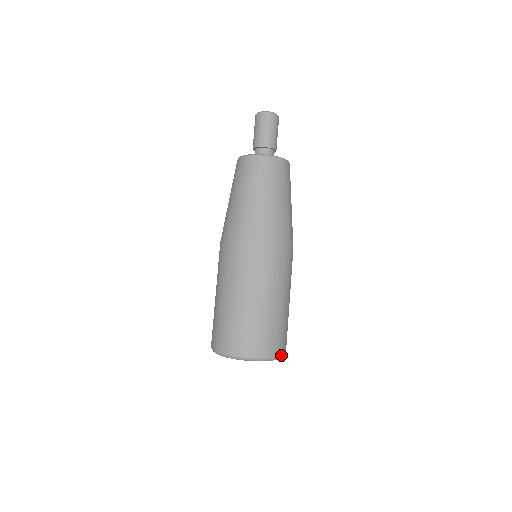
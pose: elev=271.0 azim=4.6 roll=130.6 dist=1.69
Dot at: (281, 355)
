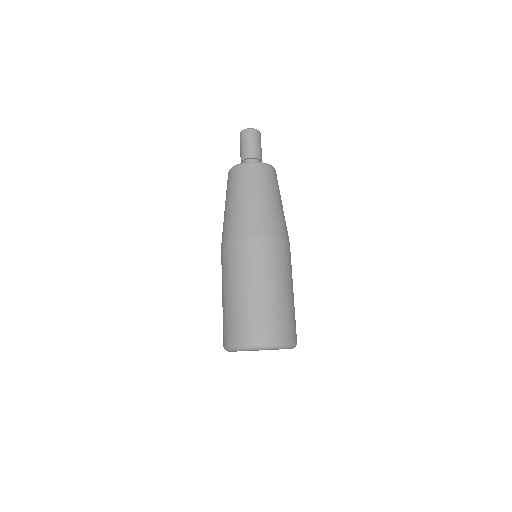
Dot at: (285, 343)
